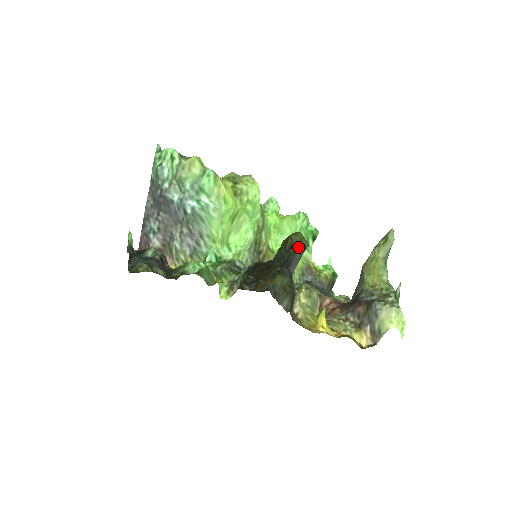
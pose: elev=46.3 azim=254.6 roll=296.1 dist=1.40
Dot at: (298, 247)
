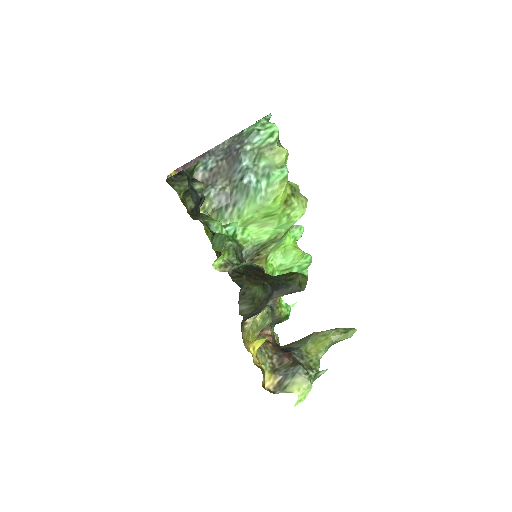
Dot at: (295, 284)
